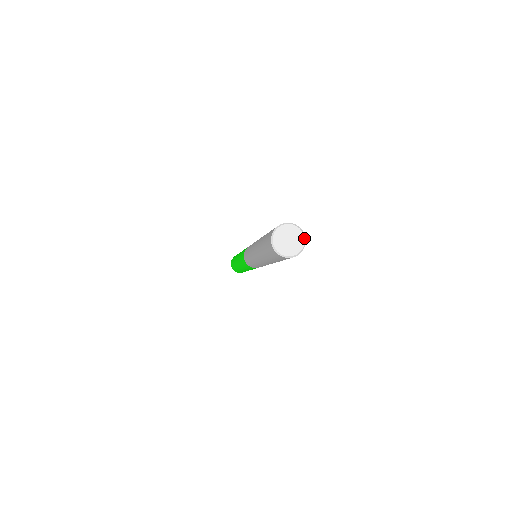
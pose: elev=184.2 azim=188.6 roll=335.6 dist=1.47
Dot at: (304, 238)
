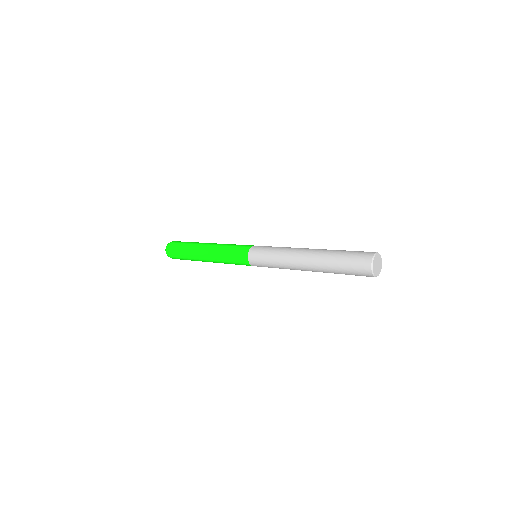
Dot at: occluded
